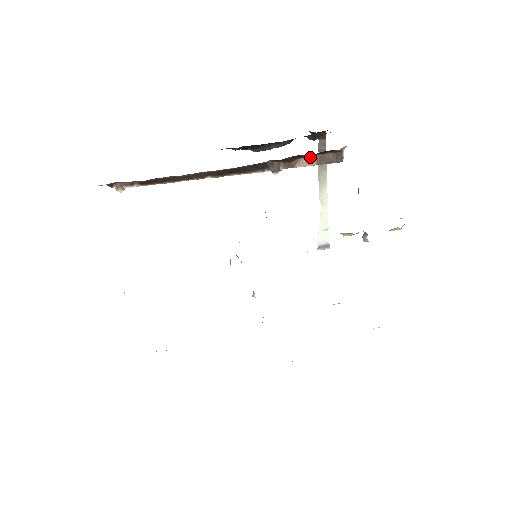
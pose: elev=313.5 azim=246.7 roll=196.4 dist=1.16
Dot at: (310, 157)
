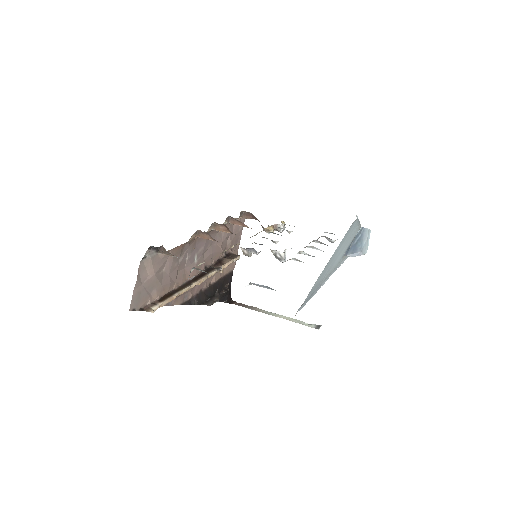
Dot at: (225, 260)
